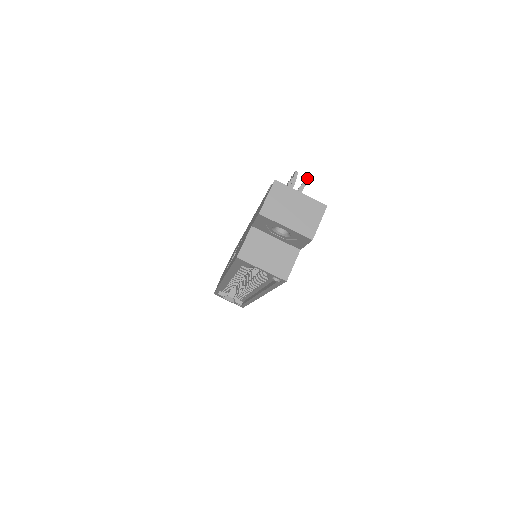
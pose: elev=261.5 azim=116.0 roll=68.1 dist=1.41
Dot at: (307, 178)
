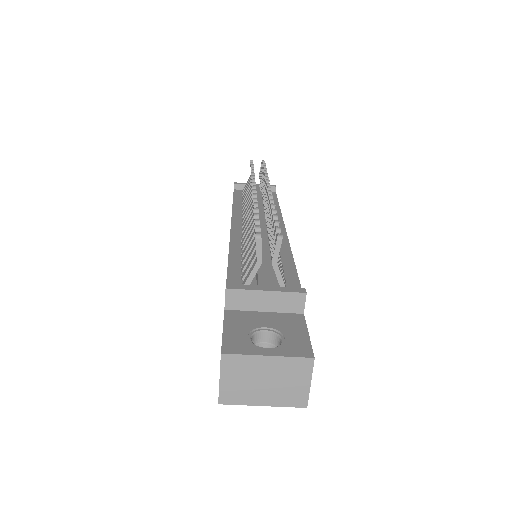
Dot at: (278, 240)
